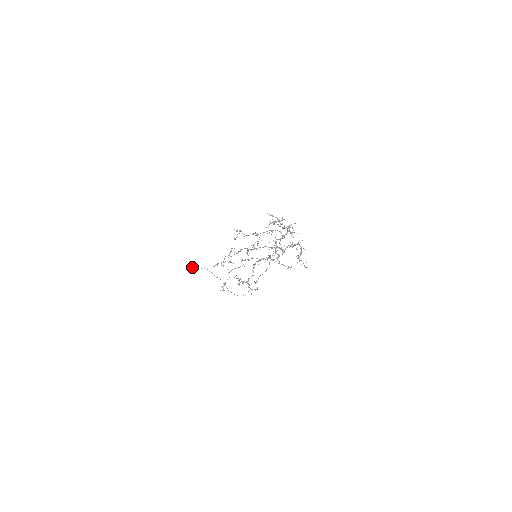
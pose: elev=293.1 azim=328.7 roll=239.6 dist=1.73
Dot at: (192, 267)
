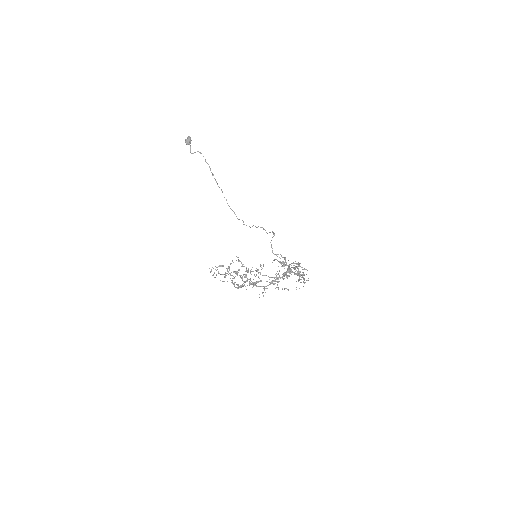
Dot at: (186, 144)
